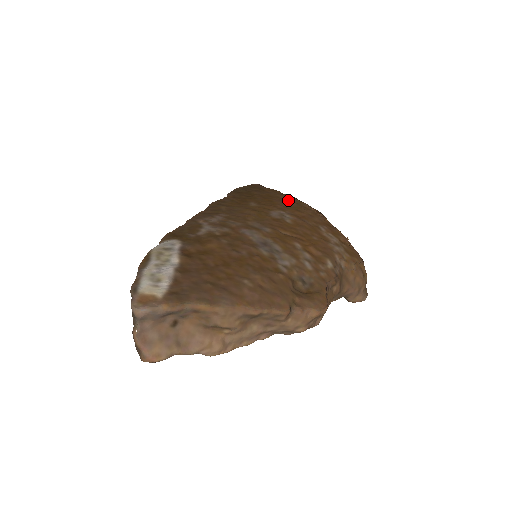
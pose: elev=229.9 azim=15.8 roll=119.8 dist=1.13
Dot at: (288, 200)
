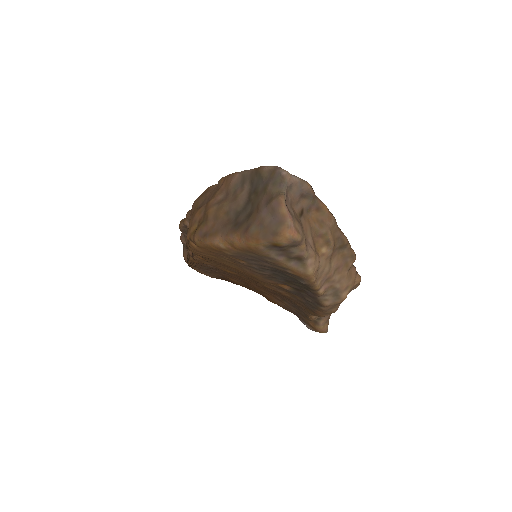
Dot at: occluded
